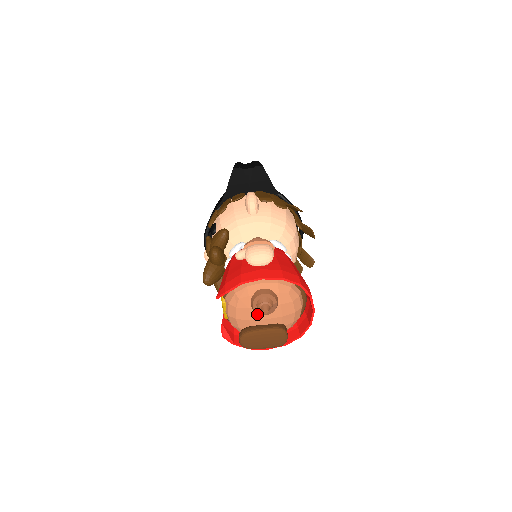
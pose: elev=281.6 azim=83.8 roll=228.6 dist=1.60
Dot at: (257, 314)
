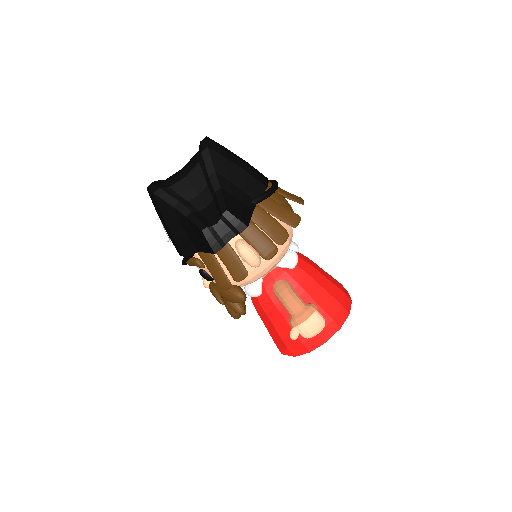
Dot at: occluded
